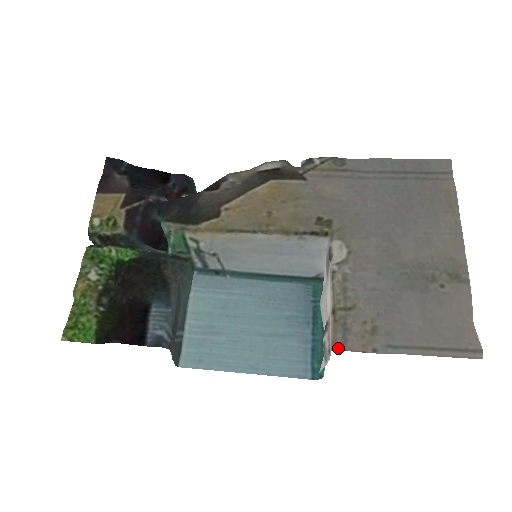
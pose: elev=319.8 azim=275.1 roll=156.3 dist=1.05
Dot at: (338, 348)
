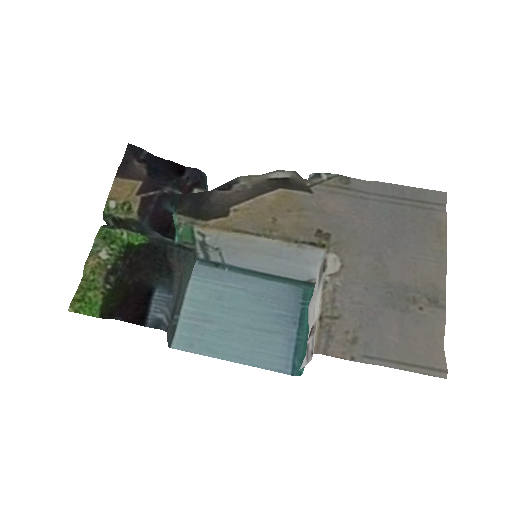
Dot at: (320, 352)
